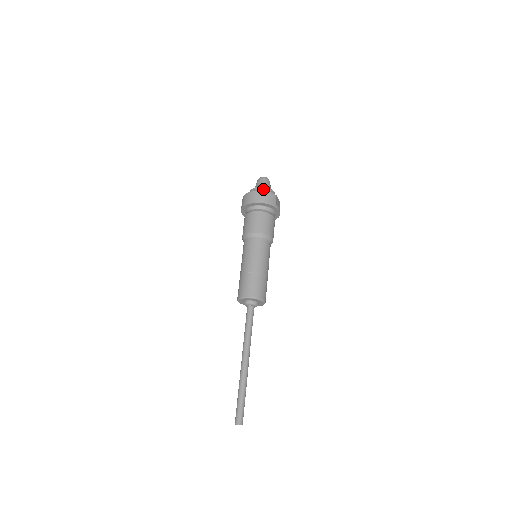
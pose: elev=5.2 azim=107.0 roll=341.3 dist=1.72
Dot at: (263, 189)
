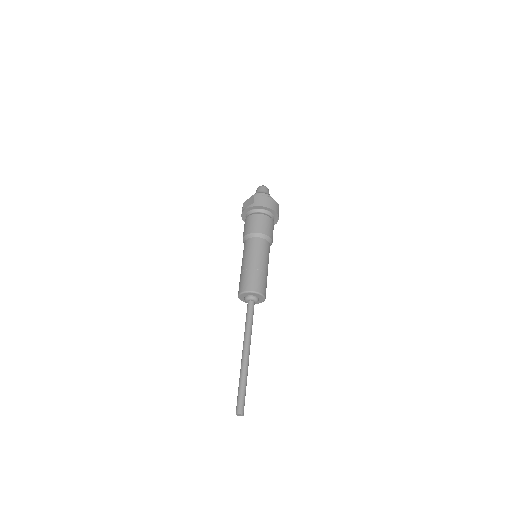
Dot at: occluded
